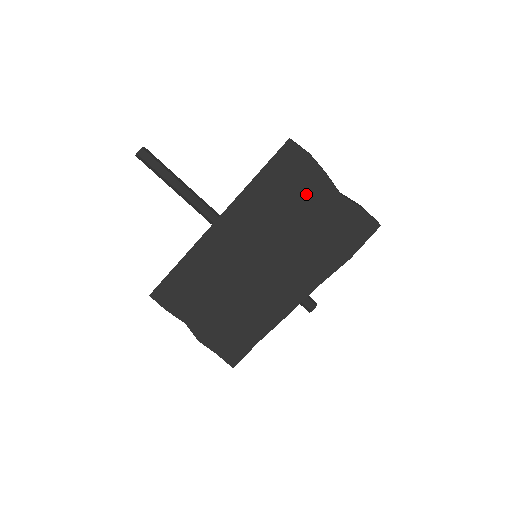
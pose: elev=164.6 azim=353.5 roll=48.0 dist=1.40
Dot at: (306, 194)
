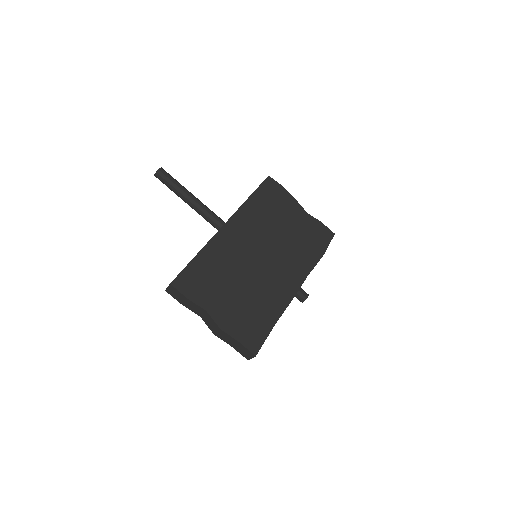
Dot at: (286, 210)
